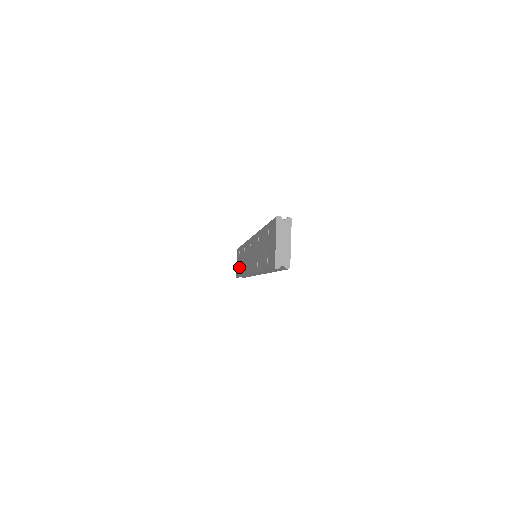
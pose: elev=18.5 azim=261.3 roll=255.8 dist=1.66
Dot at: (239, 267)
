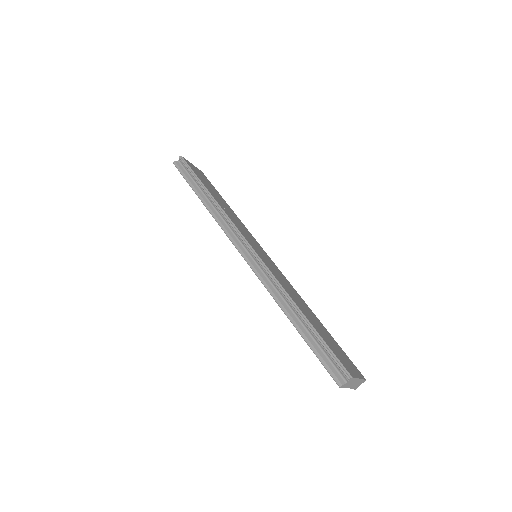
Dot at: occluded
